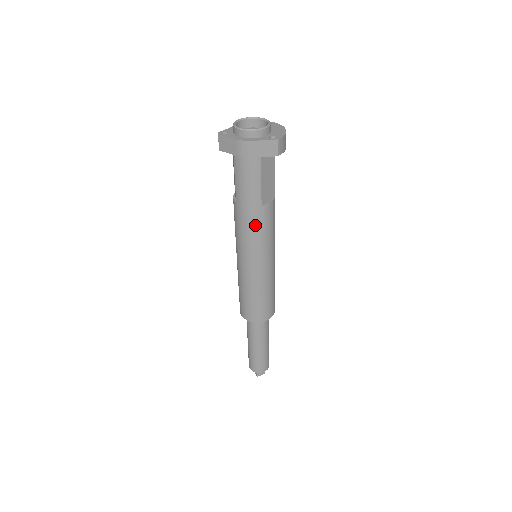
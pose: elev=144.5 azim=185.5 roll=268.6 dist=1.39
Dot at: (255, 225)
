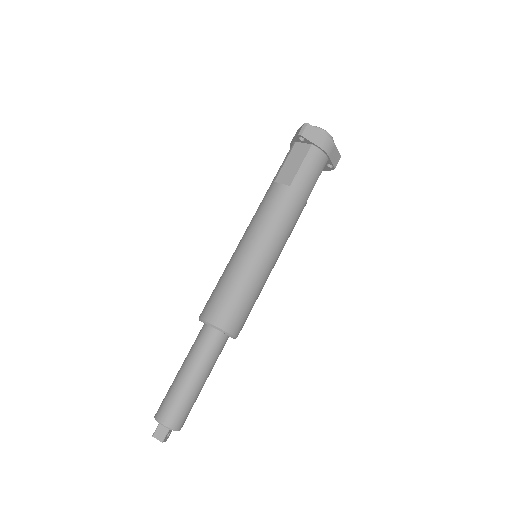
Dot at: (296, 215)
